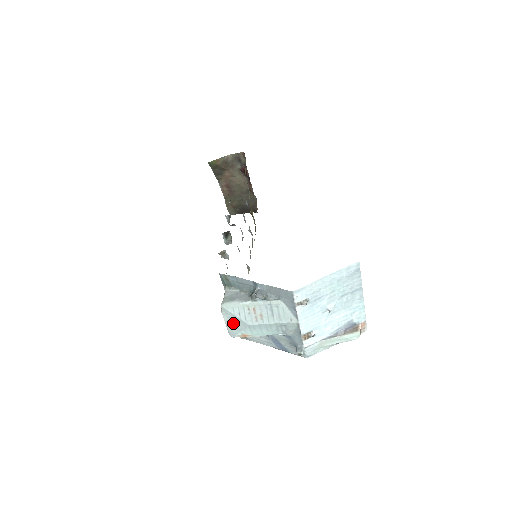
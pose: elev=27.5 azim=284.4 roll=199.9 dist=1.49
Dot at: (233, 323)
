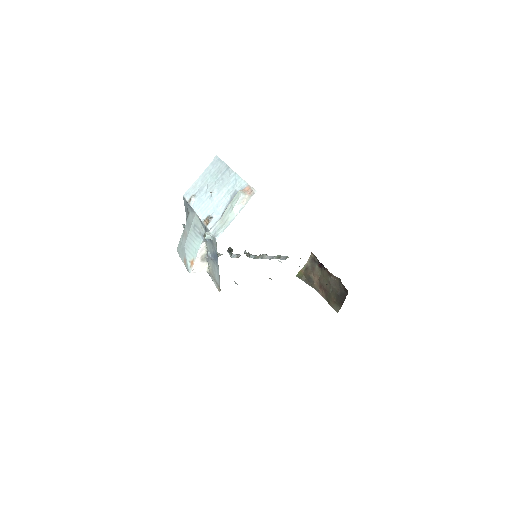
Dot at: (183, 257)
